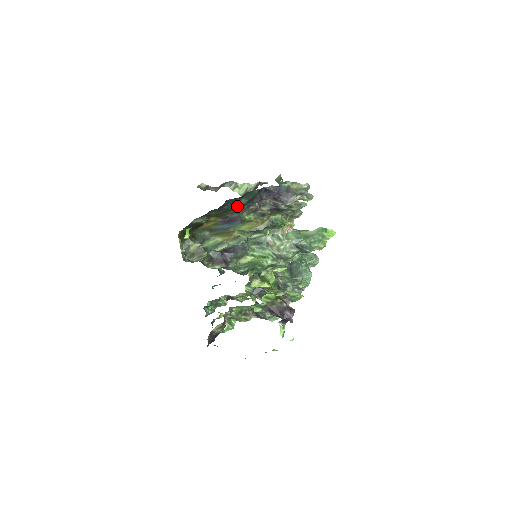
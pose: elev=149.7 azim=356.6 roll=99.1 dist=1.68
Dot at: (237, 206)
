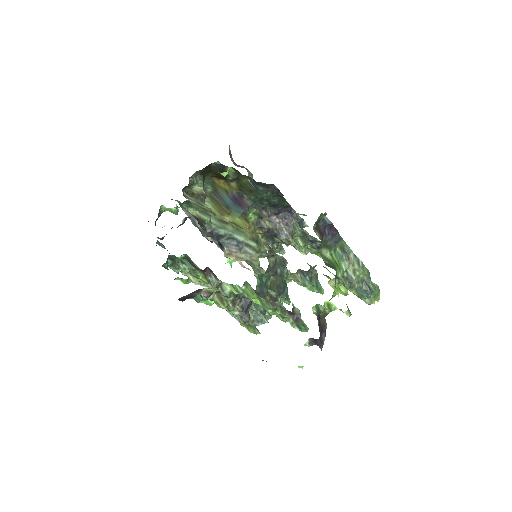
Dot at: (266, 198)
